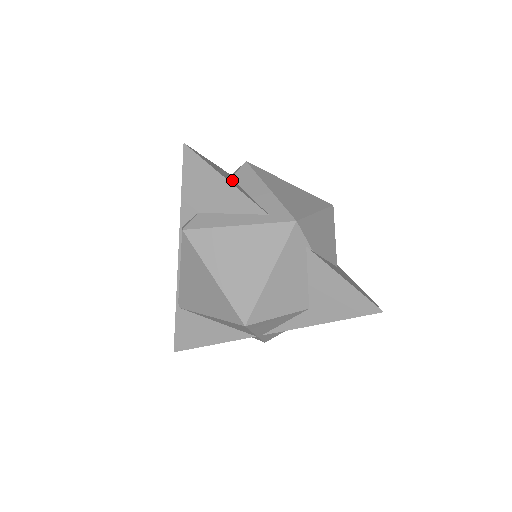
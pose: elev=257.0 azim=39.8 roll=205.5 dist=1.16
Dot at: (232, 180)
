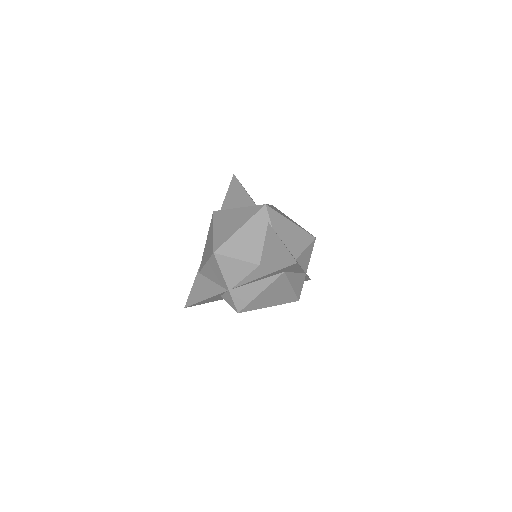
Dot at: occluded
